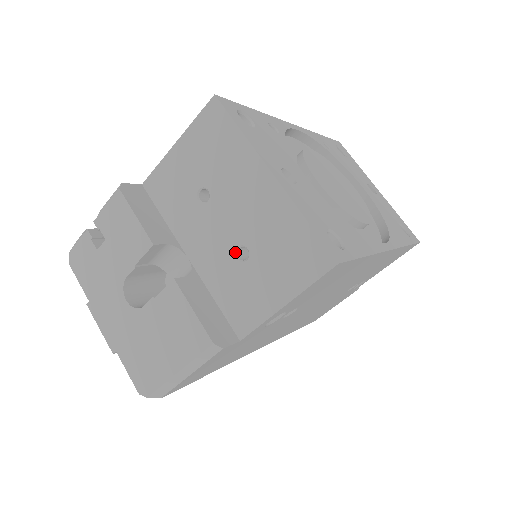
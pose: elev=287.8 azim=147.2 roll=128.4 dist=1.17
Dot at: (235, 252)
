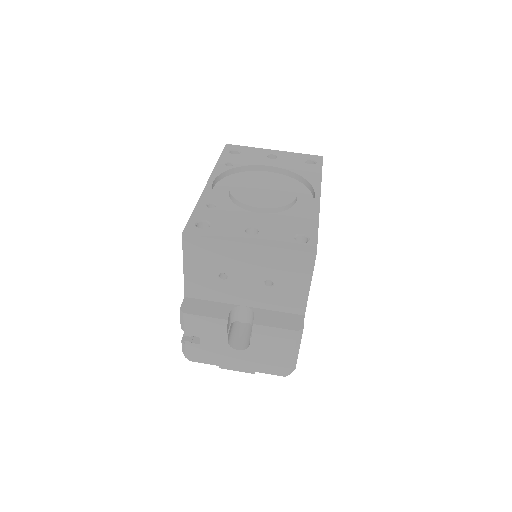
Dot at: (264, 286)
